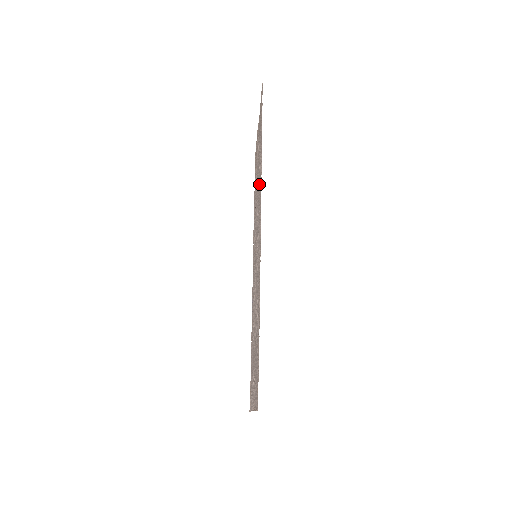
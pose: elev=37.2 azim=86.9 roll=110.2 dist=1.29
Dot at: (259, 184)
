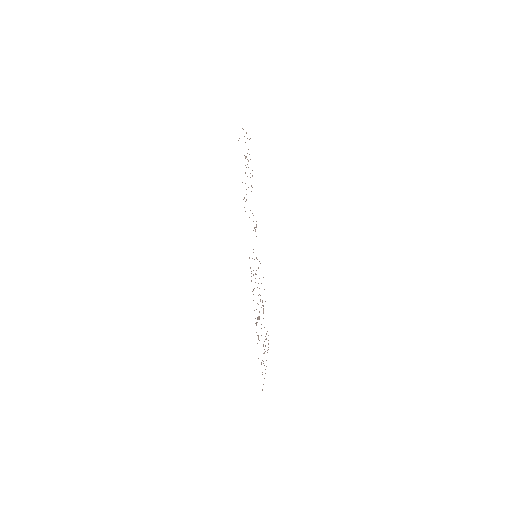
Dot at: occluded
